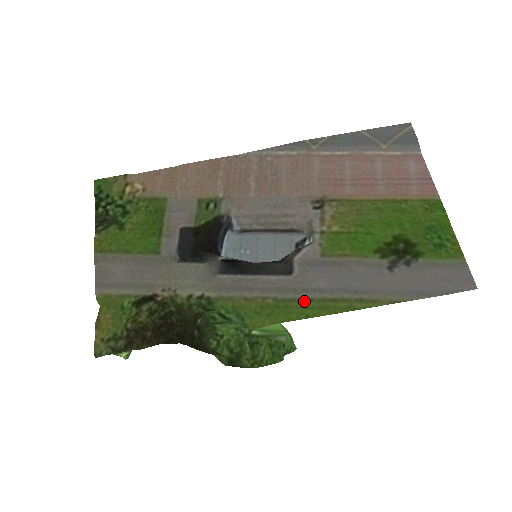
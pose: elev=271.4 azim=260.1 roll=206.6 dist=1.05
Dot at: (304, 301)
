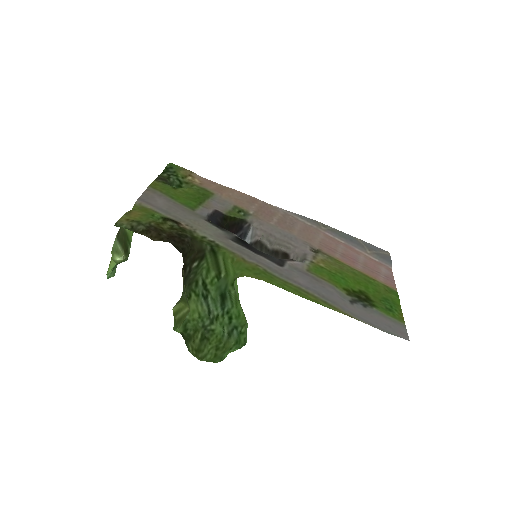
Dot at: (285, 281)
